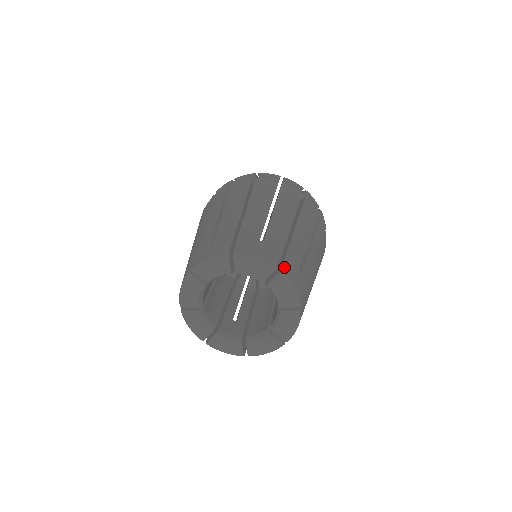
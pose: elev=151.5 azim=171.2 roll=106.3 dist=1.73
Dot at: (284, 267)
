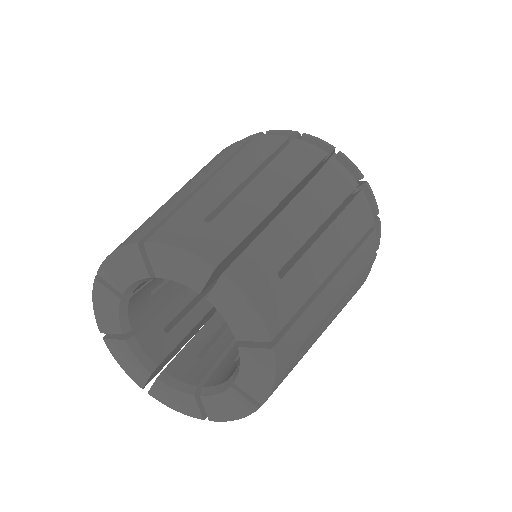
Dot at: (283, 341)
